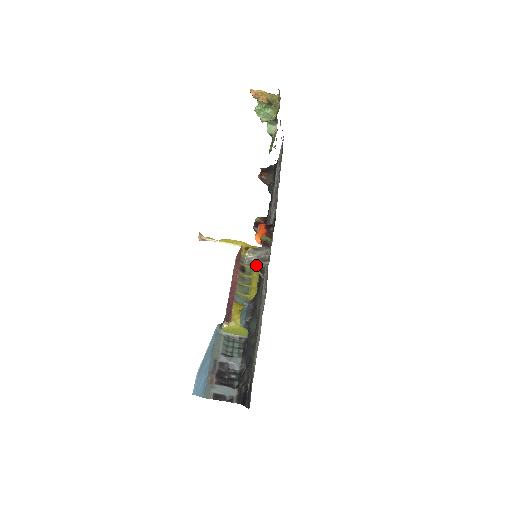
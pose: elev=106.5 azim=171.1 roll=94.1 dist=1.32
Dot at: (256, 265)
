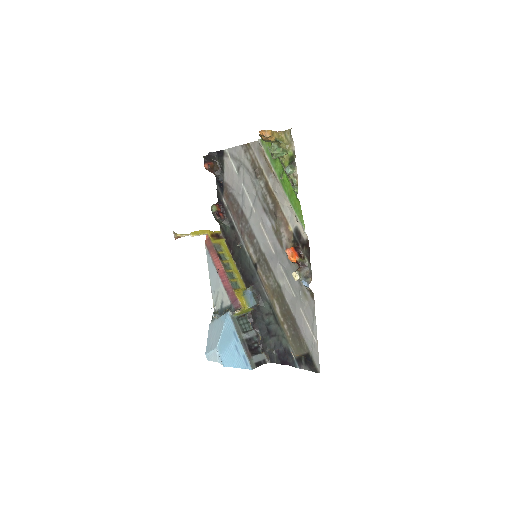
Dot at: (305, 283)
